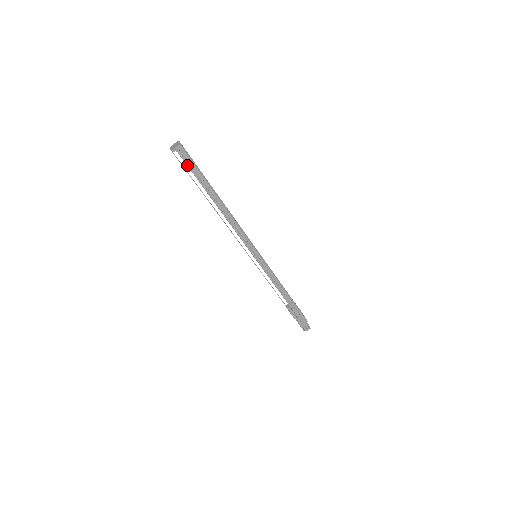
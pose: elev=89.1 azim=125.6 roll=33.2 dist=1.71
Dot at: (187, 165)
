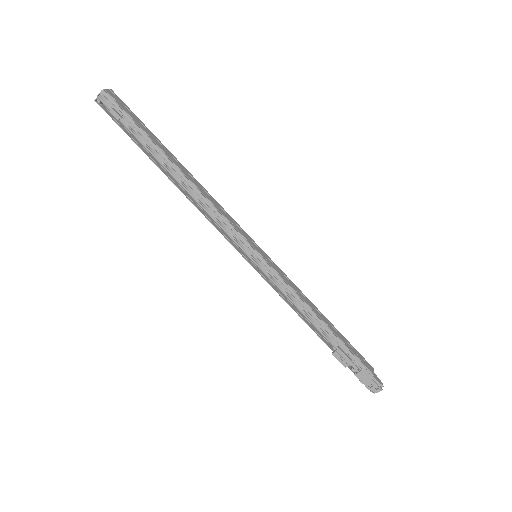
Dot at: (118, 118)
